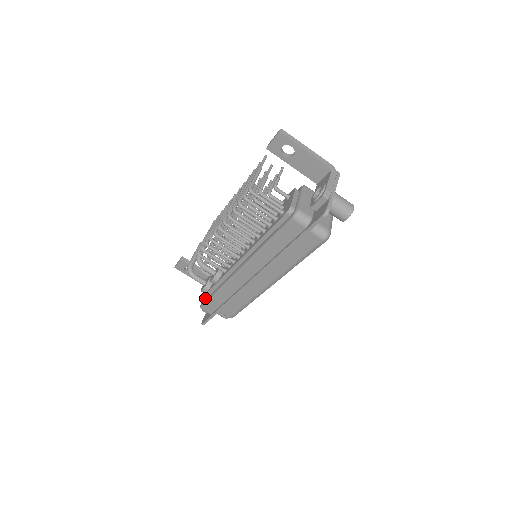
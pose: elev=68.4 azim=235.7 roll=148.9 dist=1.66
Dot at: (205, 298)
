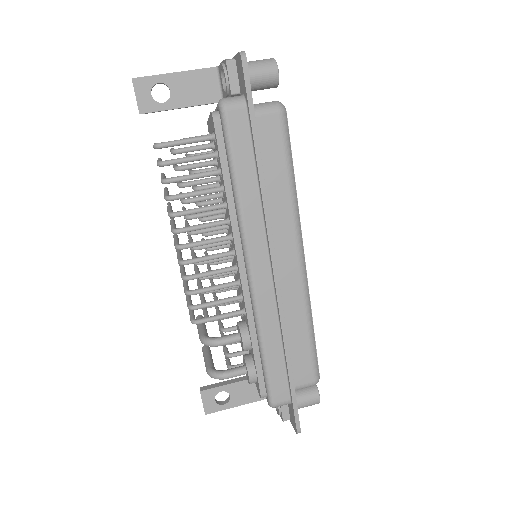
Dot at: (263, 385)
